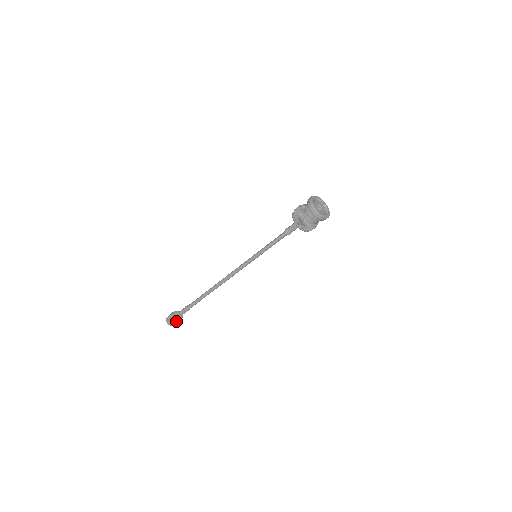
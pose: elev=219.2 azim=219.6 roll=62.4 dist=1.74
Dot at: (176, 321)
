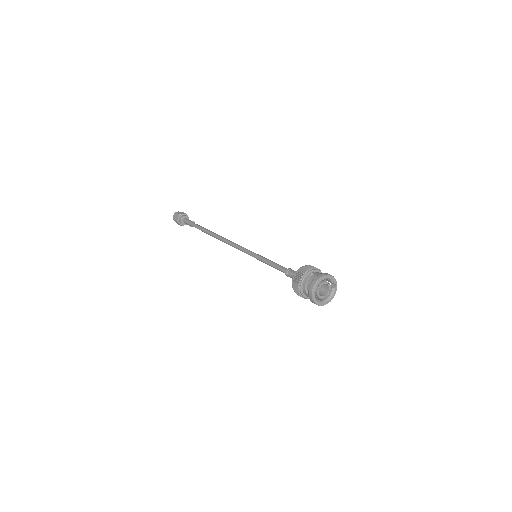
Dot at: (179, 223)
